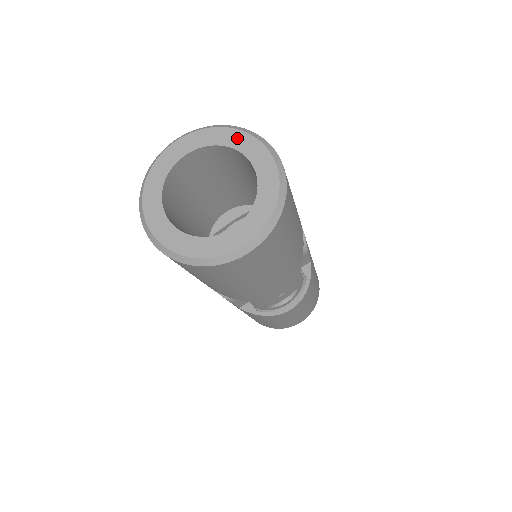
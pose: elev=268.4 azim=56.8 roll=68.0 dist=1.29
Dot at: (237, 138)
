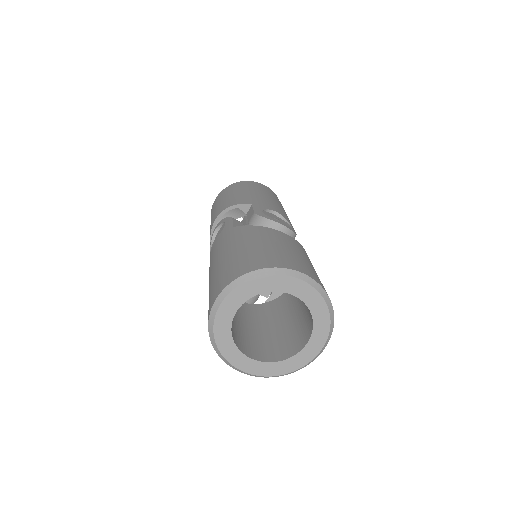
Dot at: (271, 282)
